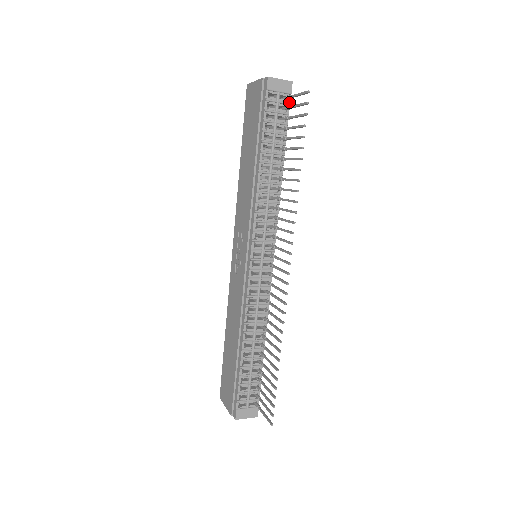
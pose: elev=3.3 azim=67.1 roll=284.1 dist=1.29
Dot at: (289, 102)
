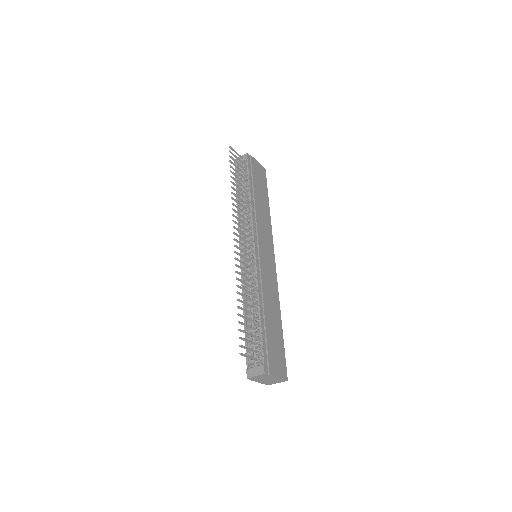
Dot at: (248, 163)
